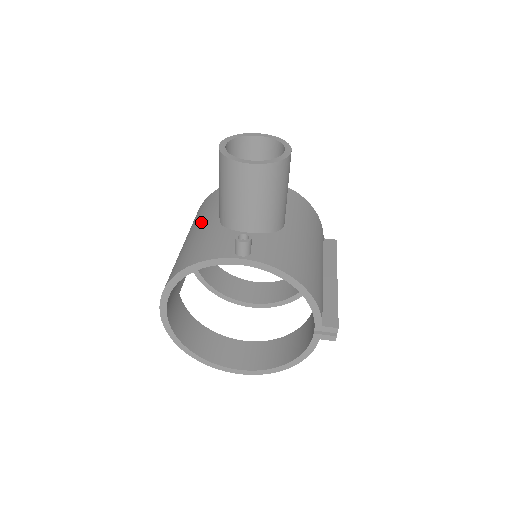
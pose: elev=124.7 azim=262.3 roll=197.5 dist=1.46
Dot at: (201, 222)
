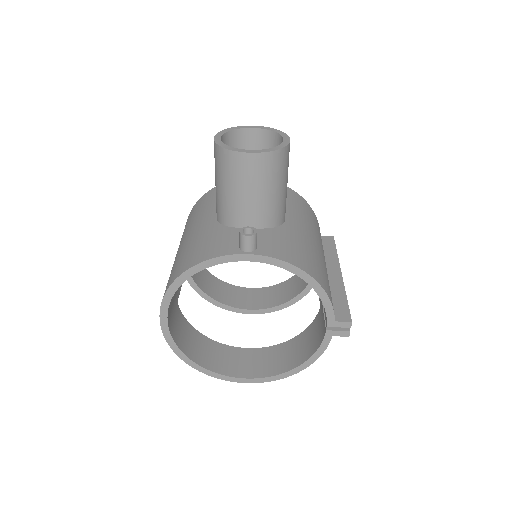
Dot at: (196, 224)
